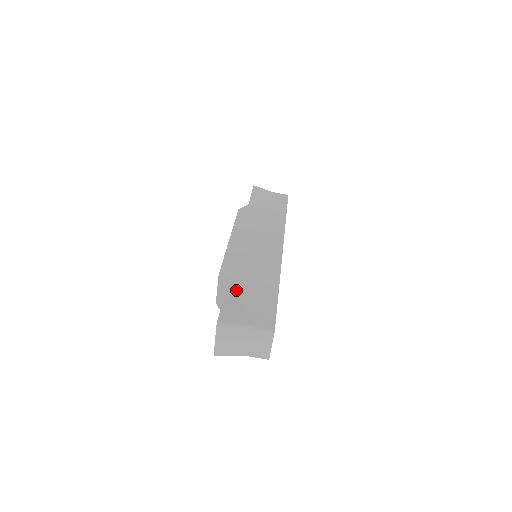
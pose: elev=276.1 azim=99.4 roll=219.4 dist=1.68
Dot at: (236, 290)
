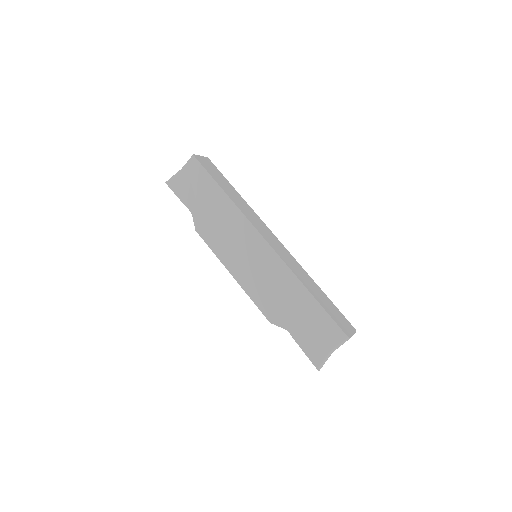
Dot at: (293, 326)
